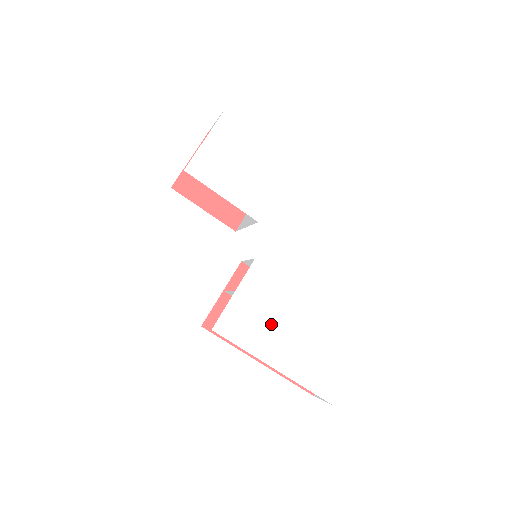
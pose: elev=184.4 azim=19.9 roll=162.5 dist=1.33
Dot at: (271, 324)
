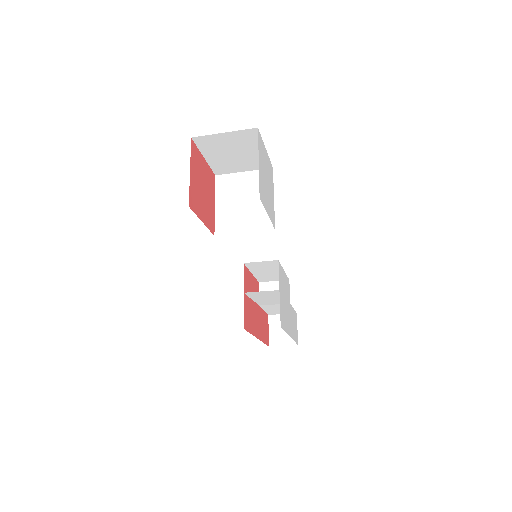
Dot at: (286, 306)
